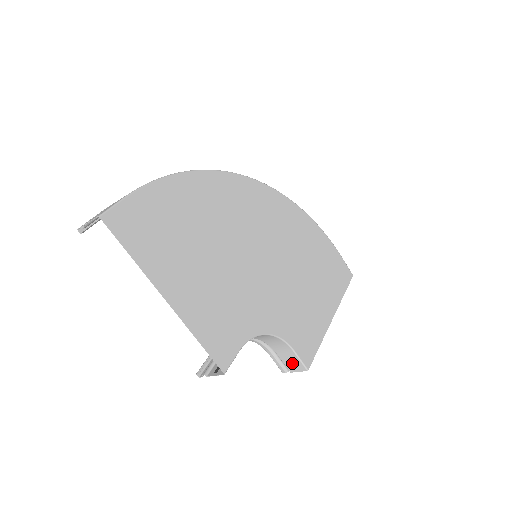
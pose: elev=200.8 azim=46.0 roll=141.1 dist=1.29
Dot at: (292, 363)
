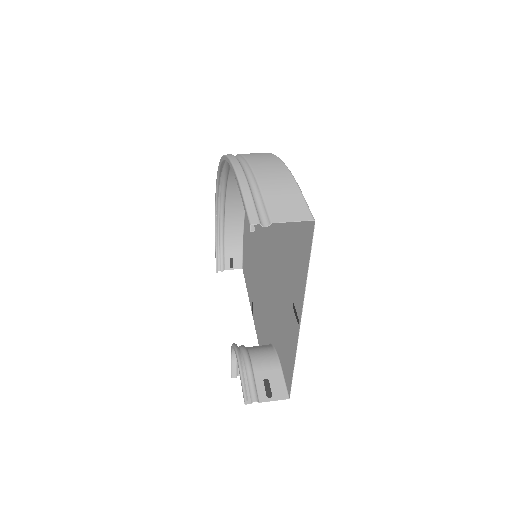
Dot at: occluded
